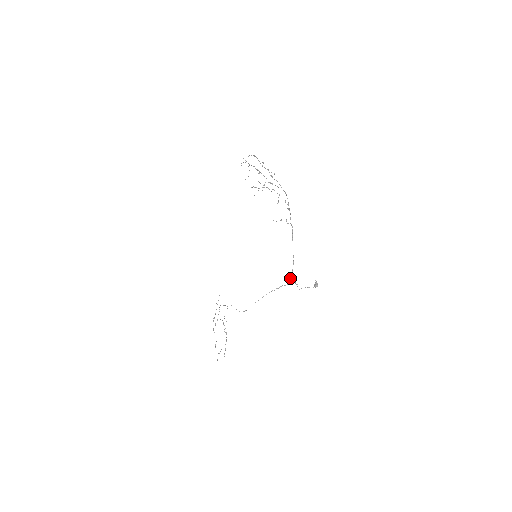
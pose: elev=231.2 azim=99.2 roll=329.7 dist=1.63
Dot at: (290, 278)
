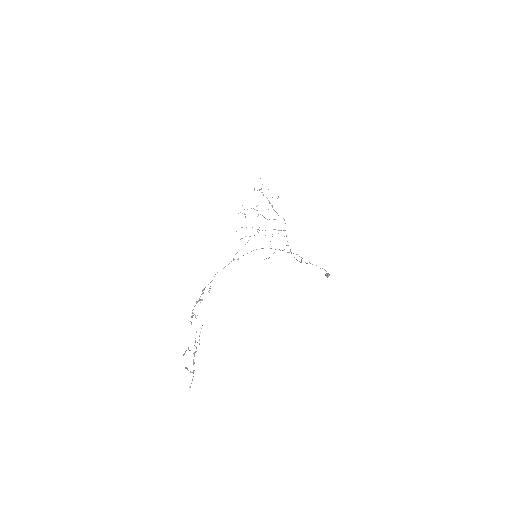
Dot at: (301, 260)
